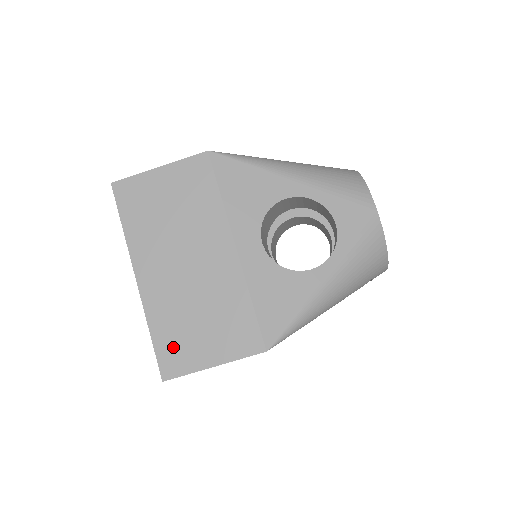
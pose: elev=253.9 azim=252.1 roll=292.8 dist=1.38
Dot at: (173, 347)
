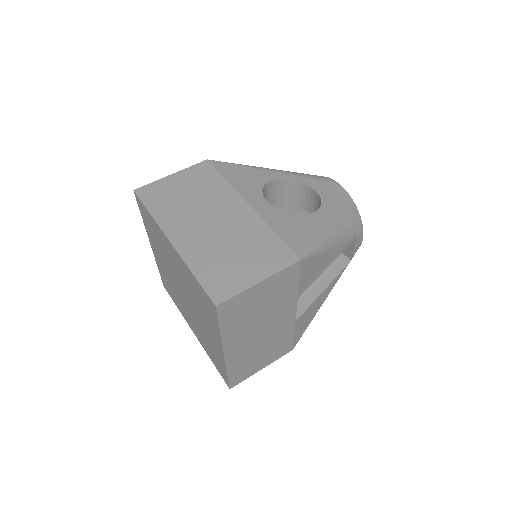
Dot at: (218, 278)
